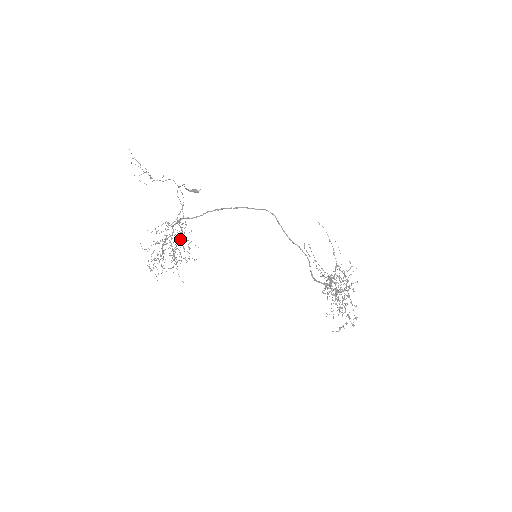
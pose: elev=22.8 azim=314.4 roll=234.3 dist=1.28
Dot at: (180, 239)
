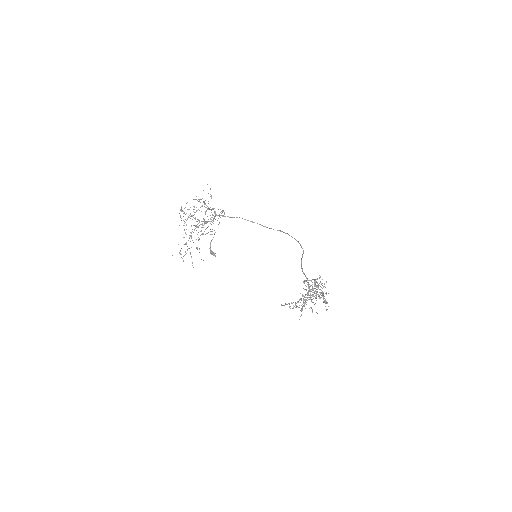
Dot at: (201, 234)
